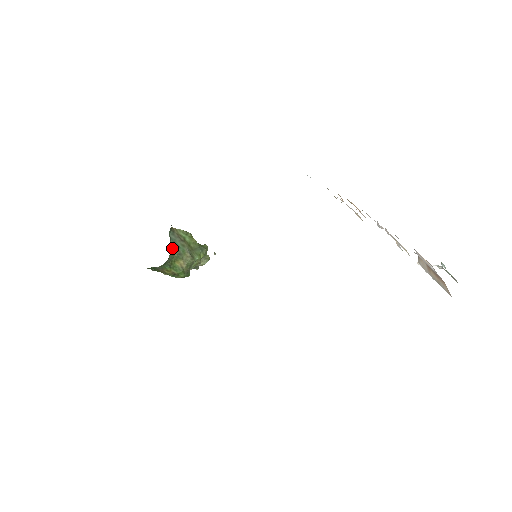
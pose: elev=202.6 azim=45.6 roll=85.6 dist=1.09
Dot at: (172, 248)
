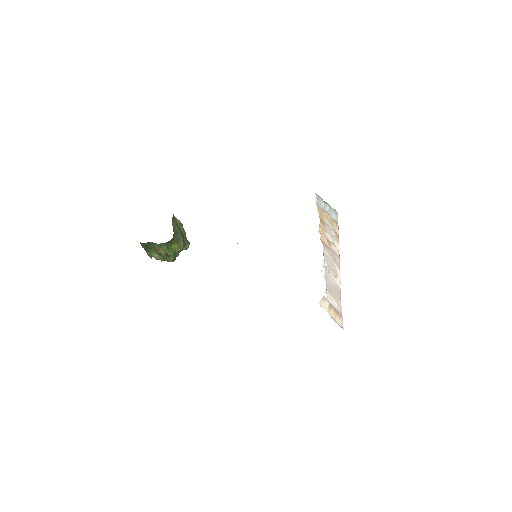
Dot at: (174, 232)
